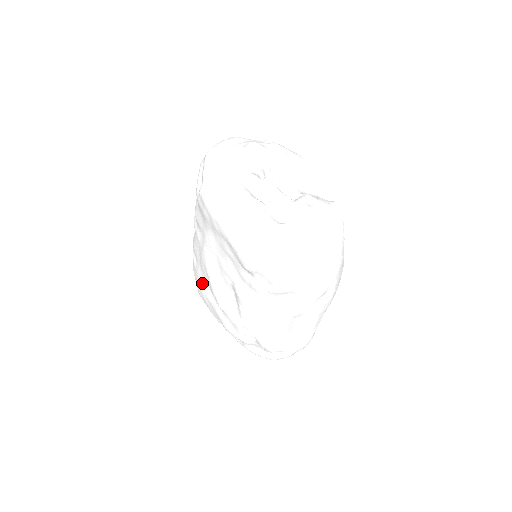
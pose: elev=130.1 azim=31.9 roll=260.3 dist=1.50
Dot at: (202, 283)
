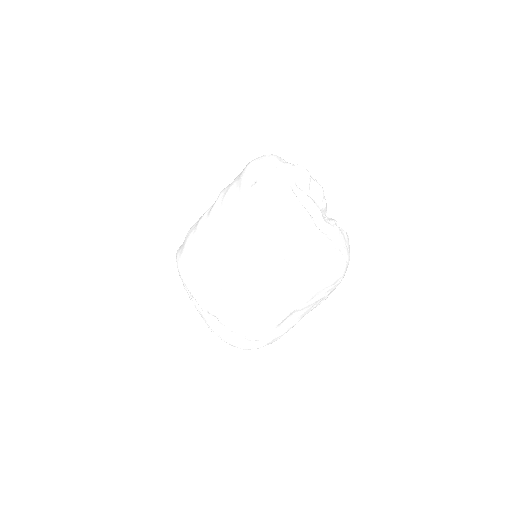
Dot at: (201, 266)
